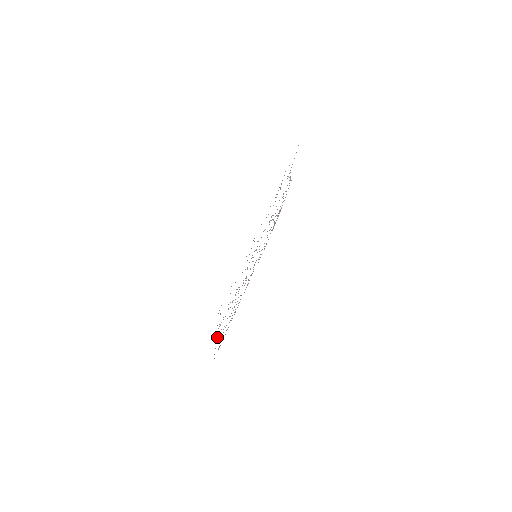
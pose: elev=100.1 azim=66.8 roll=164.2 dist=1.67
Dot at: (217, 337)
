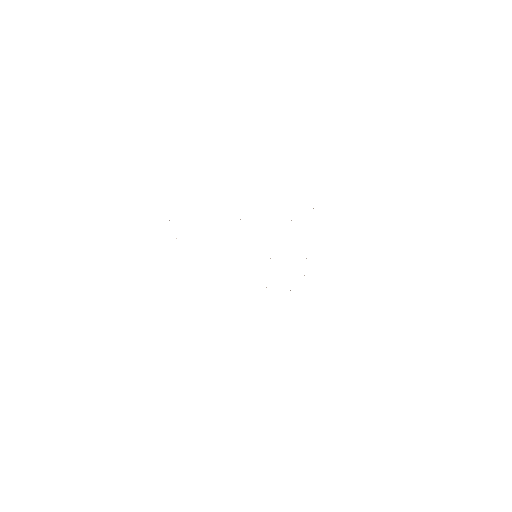
Dot at: occluded
